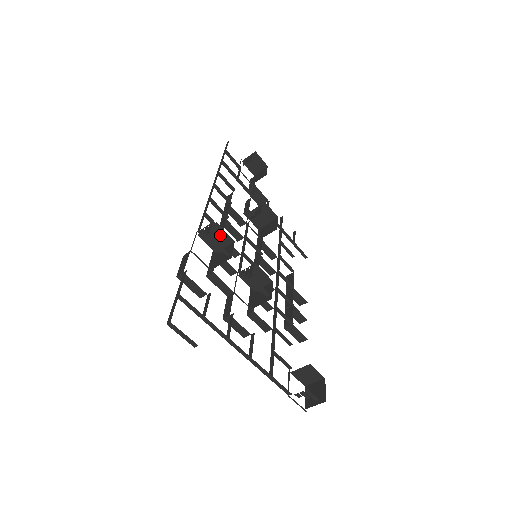
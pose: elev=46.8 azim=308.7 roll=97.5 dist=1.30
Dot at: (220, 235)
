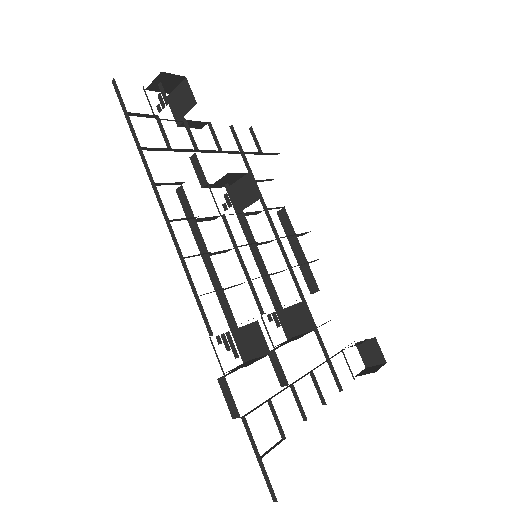
Dot at: occluded
